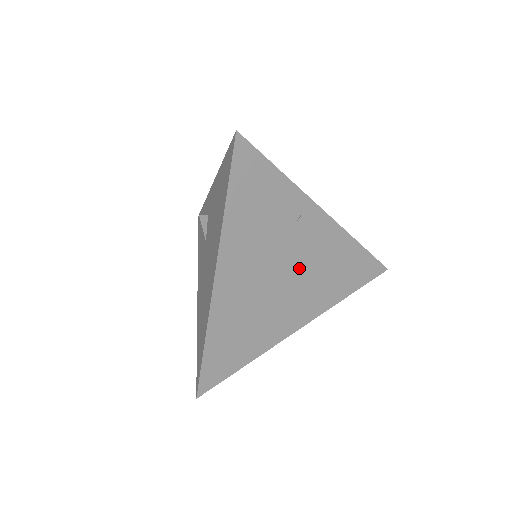
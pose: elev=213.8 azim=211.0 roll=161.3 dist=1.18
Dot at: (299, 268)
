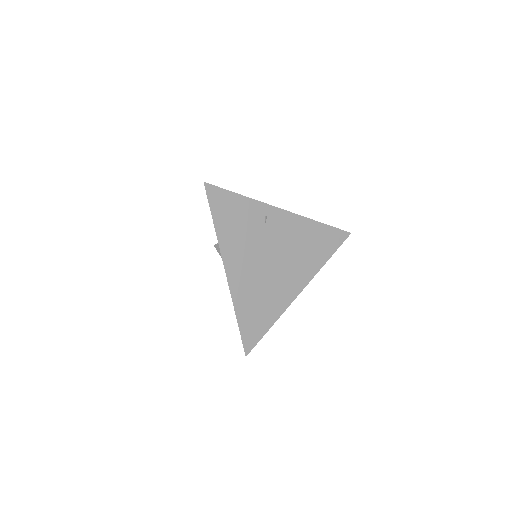
Dot at: (281, 251)
